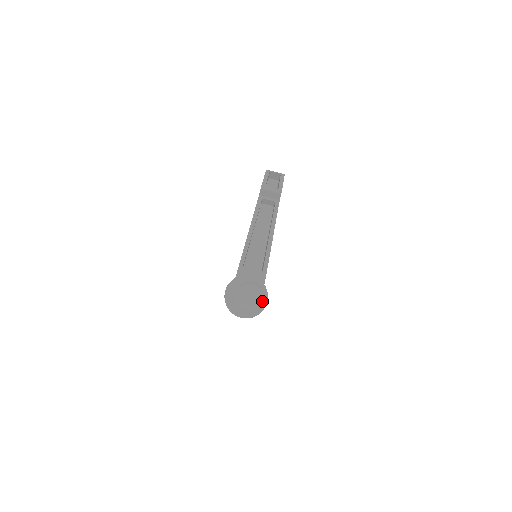
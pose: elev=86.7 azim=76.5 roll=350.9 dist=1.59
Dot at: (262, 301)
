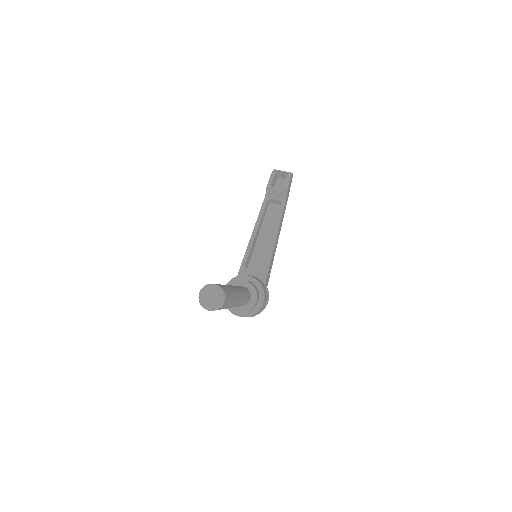
Dot at: (256, 301)
